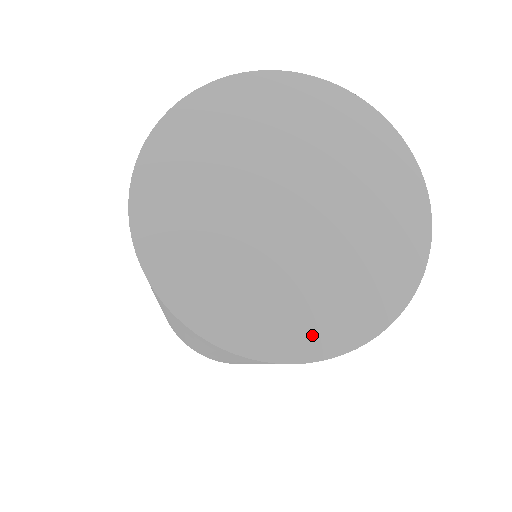
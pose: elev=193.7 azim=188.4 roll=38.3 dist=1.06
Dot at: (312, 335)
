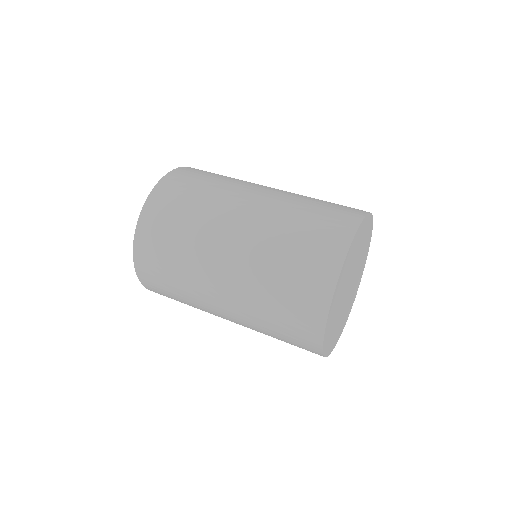
Dot at: (336, 340)
